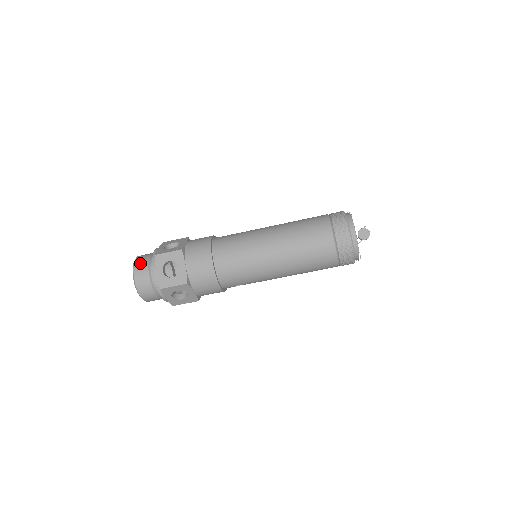
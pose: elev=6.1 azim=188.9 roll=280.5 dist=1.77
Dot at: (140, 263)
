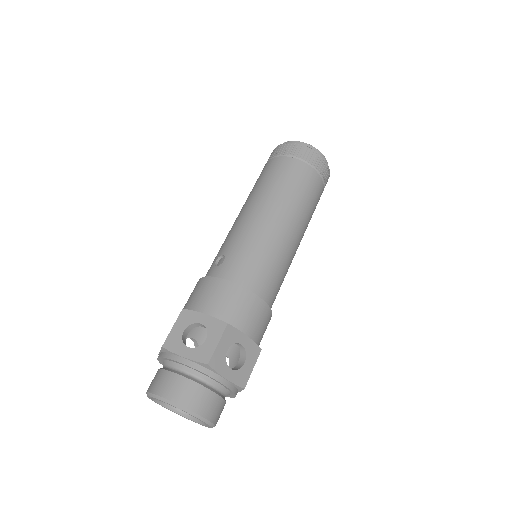
Dot at: (189, 396)
